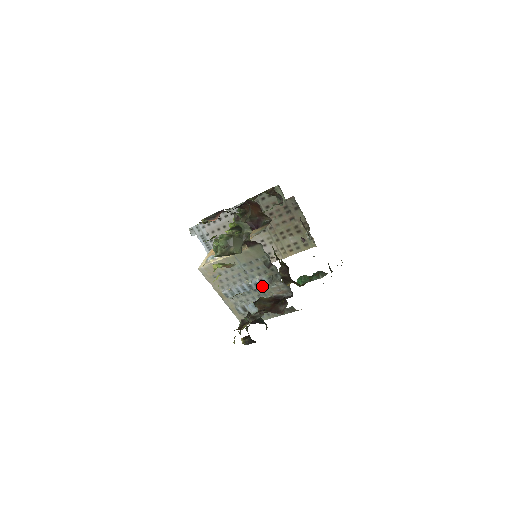
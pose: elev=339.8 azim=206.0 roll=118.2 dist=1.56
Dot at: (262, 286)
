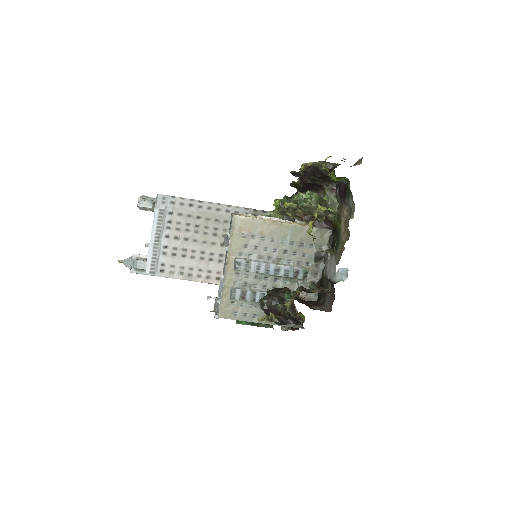
Dot at: (290, 278)
